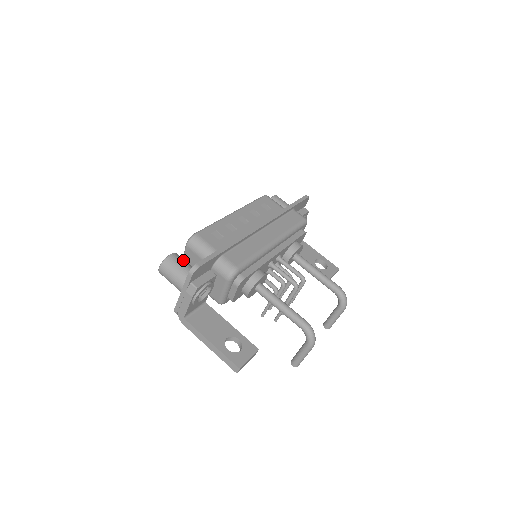
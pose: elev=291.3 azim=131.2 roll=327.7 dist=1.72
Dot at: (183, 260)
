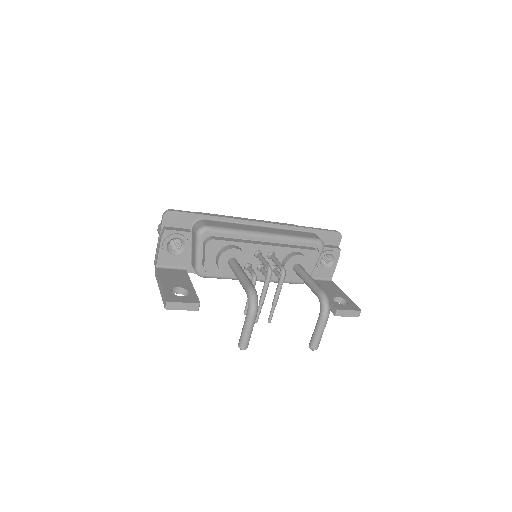
Dot at: occluded
